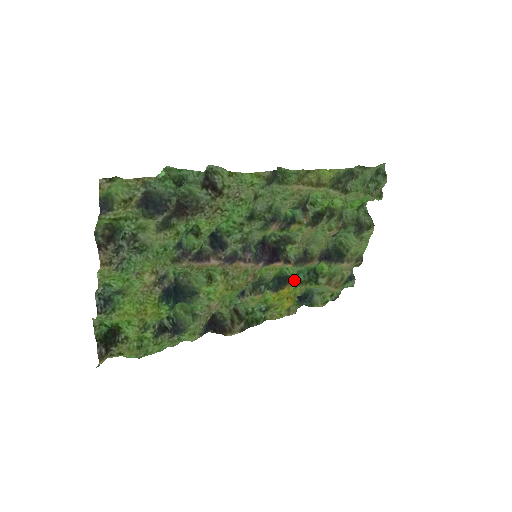
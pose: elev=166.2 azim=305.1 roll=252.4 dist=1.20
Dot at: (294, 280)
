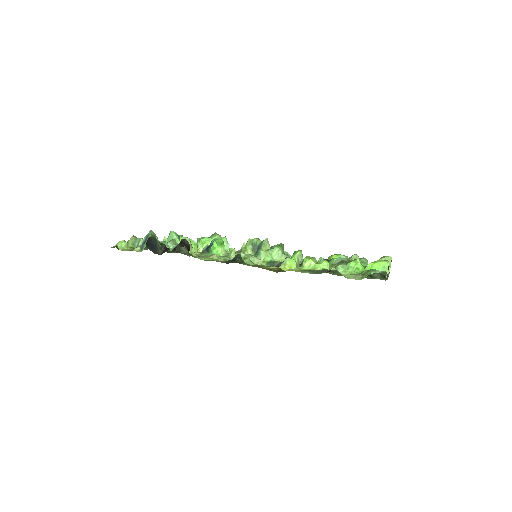
Dot at: occluded
